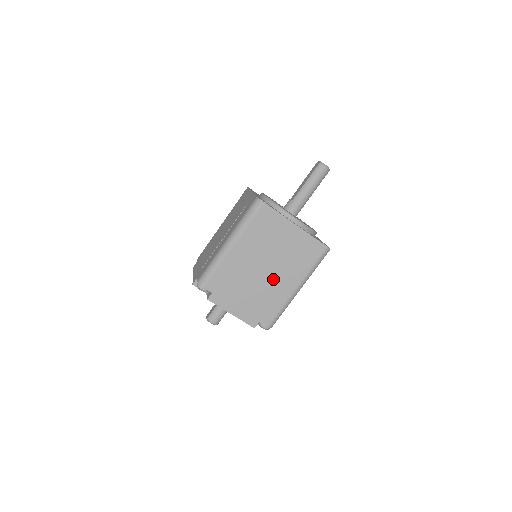
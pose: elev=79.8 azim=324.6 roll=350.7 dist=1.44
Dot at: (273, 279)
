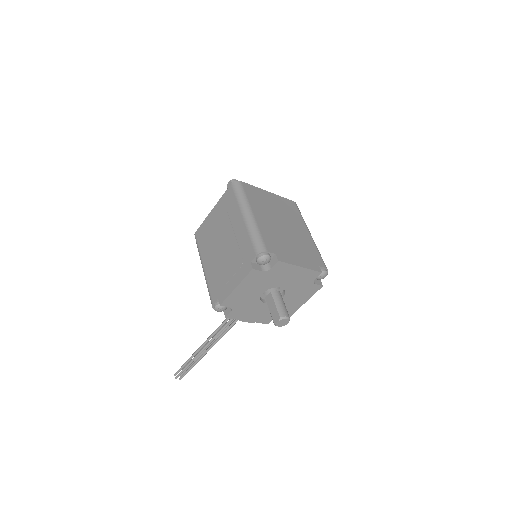
Dot at: (294, 231)
